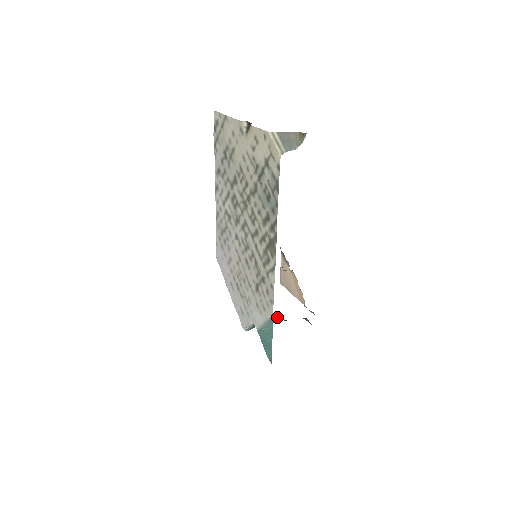
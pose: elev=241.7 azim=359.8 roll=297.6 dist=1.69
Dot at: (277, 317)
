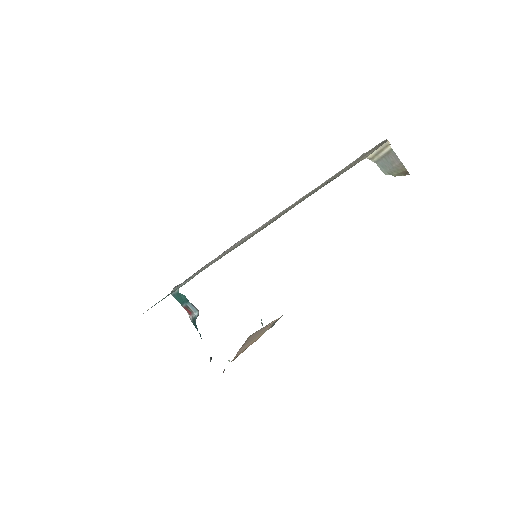
Dot at: occluded
